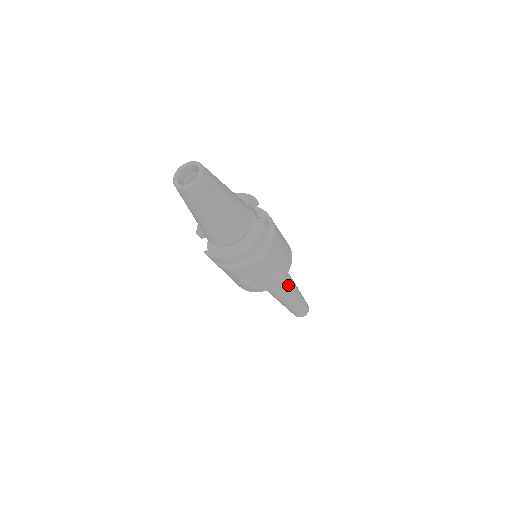
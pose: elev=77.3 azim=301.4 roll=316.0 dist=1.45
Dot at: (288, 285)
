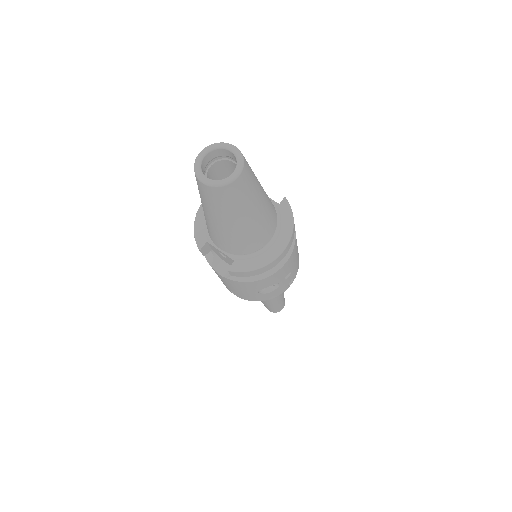
Dot at: occluded
